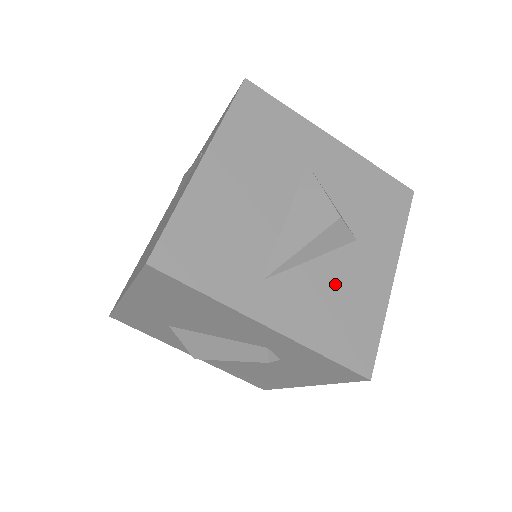
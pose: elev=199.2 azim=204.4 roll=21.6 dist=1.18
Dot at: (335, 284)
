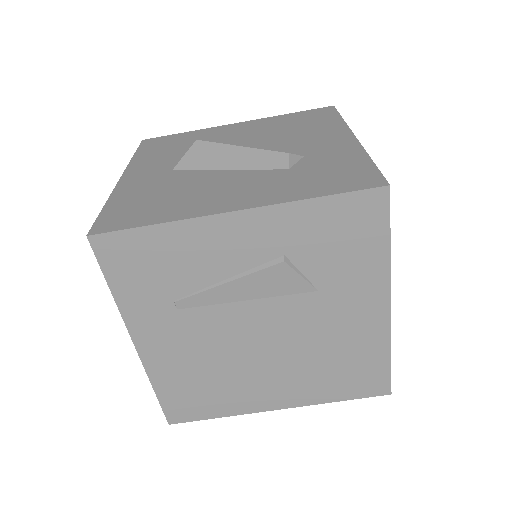
Dot at: occluded
